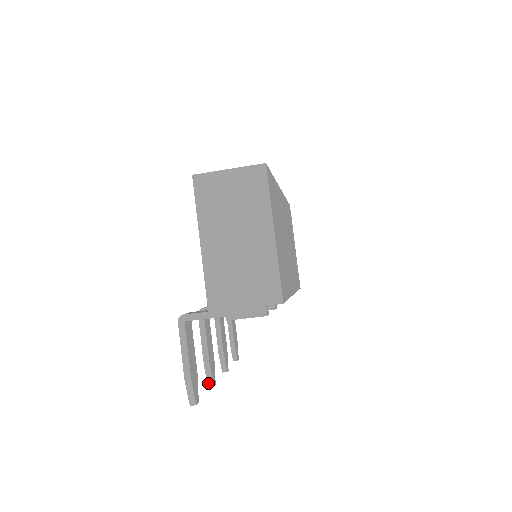
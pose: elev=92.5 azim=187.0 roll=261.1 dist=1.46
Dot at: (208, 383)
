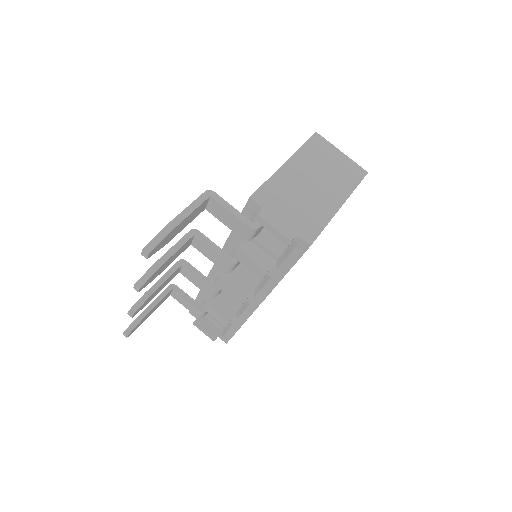
Dot at: (138, 281)
